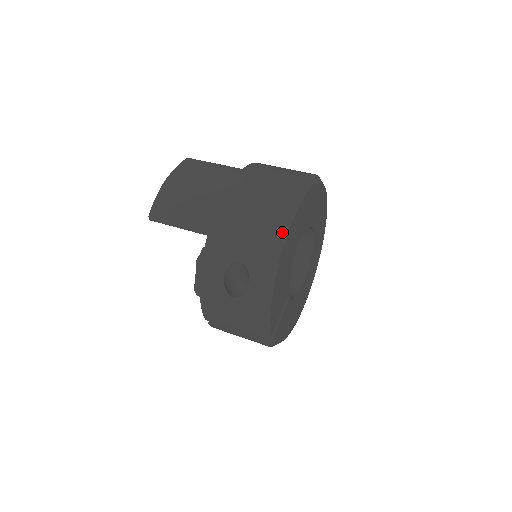
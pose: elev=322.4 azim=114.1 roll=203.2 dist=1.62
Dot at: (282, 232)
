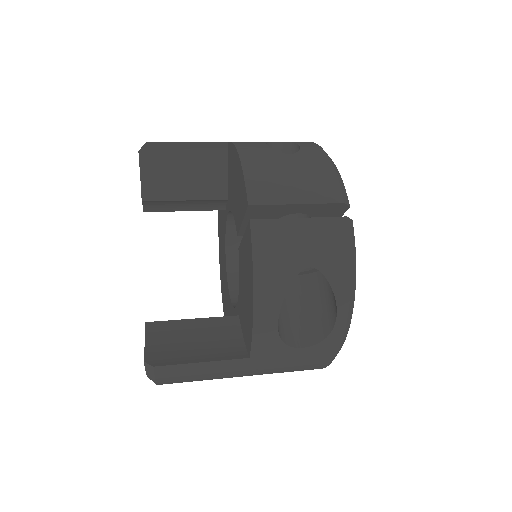
Dot at: occluded
